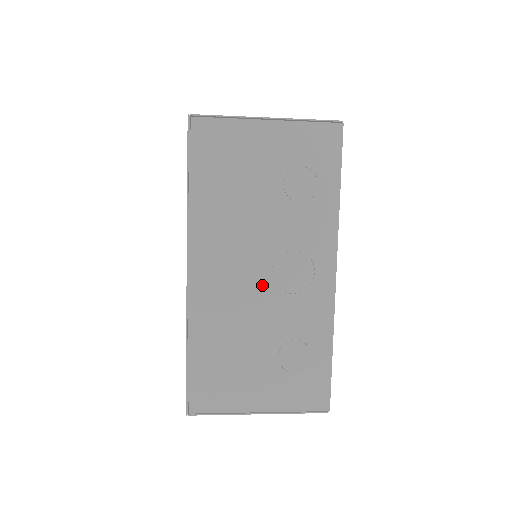
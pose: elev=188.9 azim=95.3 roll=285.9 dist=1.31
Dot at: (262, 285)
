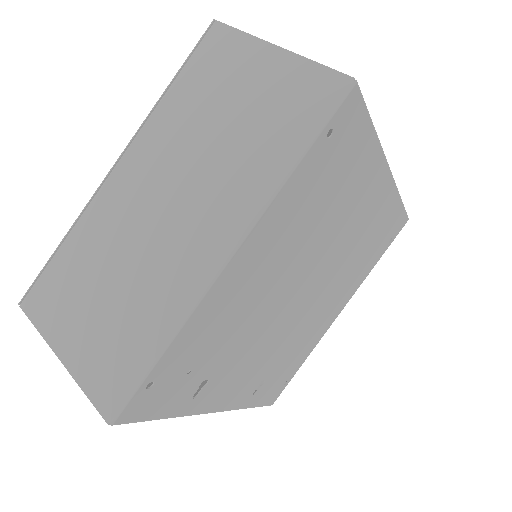
Dot at: occluded
